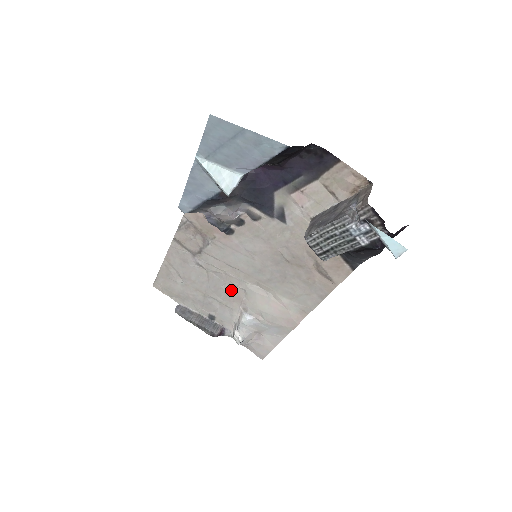
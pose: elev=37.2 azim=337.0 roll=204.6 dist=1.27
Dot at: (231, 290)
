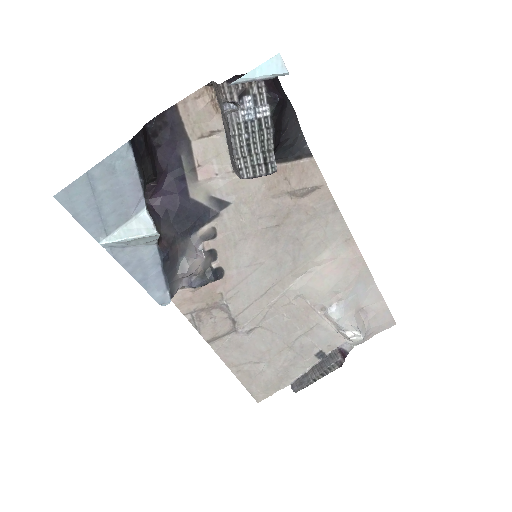
Dot at: (293, 312)
